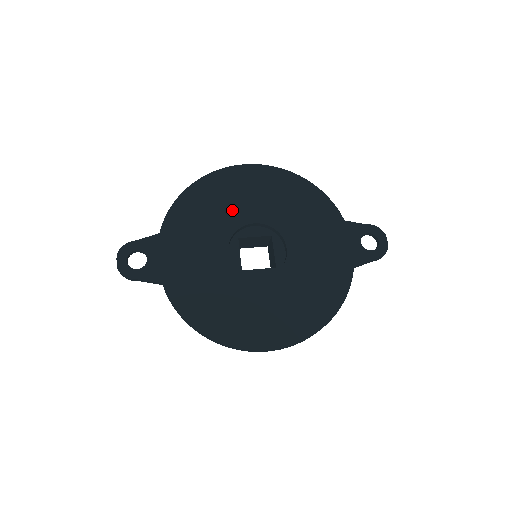
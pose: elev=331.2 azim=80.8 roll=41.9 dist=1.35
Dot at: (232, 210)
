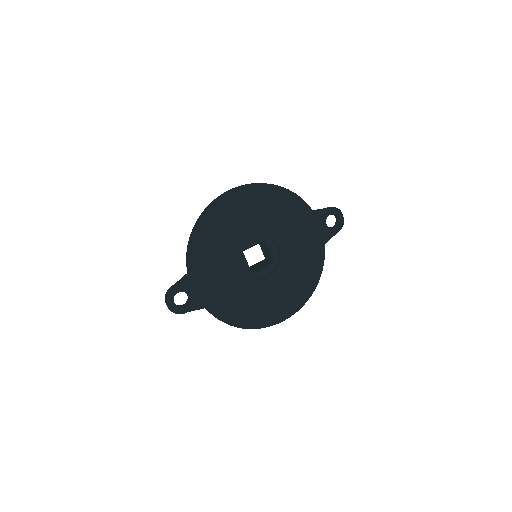
Dot at: (234, 234)
